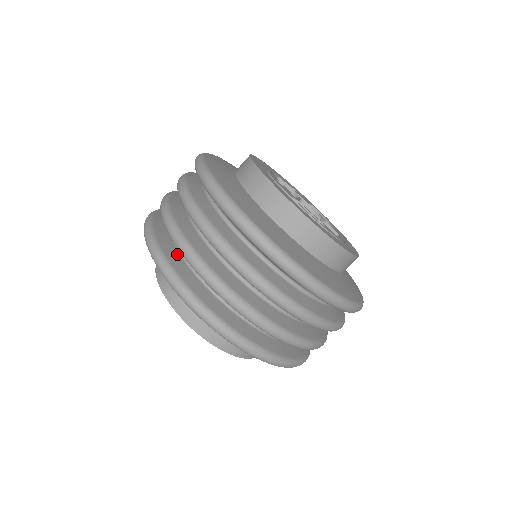
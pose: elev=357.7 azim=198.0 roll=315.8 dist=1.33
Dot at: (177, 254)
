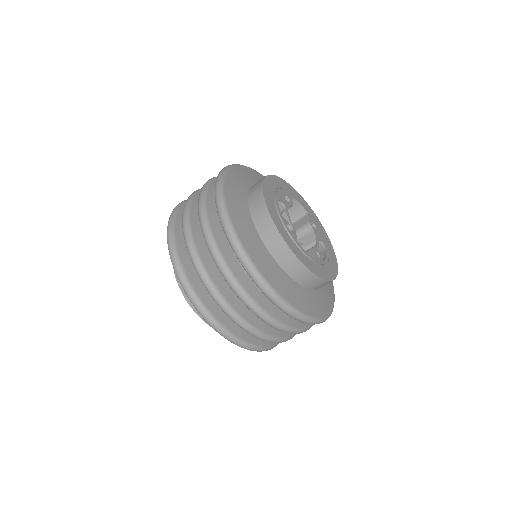
Dot at: occluded
